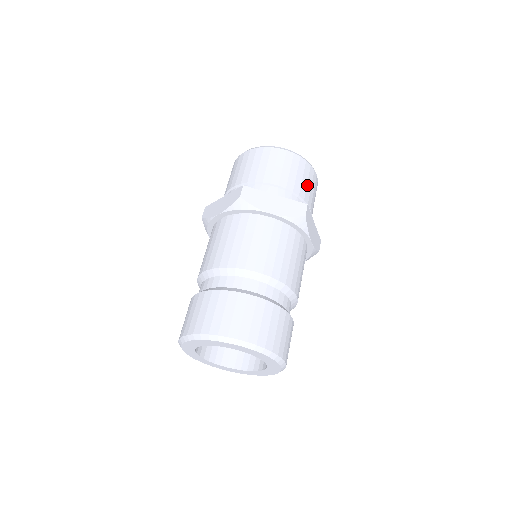
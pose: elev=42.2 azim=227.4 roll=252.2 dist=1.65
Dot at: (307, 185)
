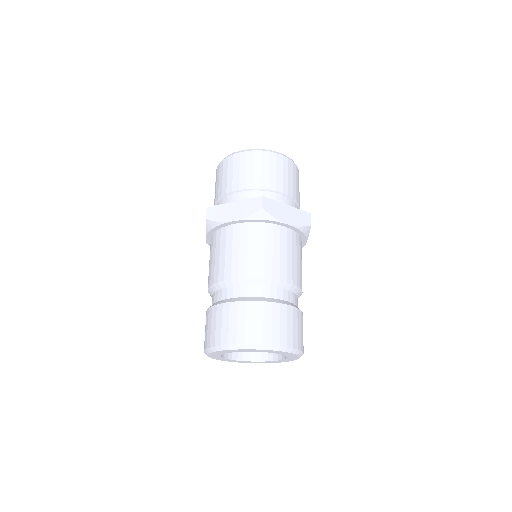
Dot at: (269, 173)
